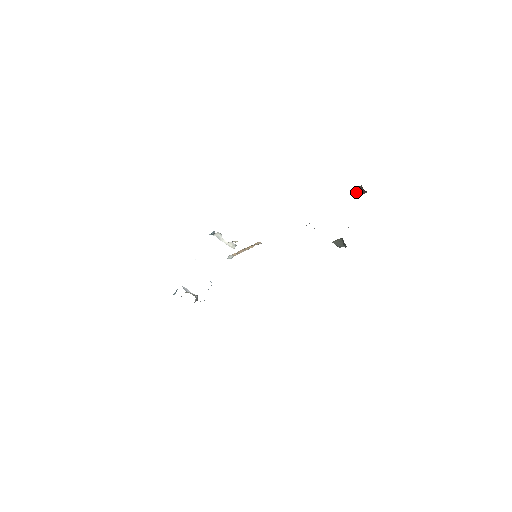
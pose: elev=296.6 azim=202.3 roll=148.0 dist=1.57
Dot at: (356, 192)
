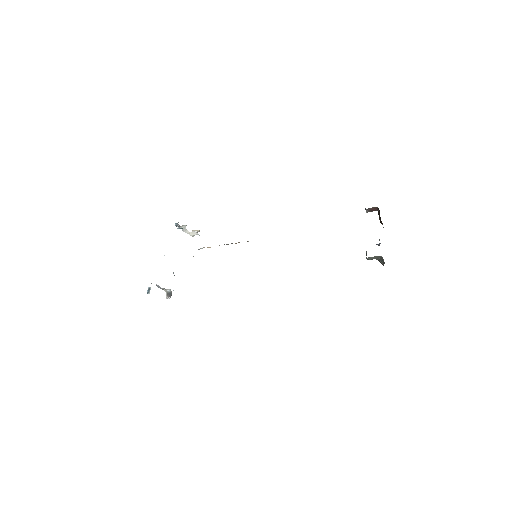
Dot at: (368, 210)
